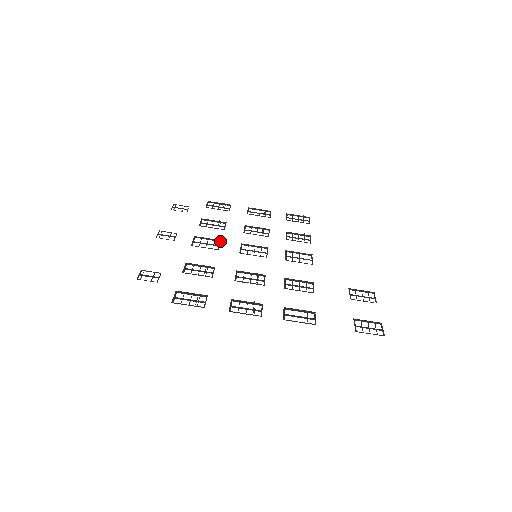
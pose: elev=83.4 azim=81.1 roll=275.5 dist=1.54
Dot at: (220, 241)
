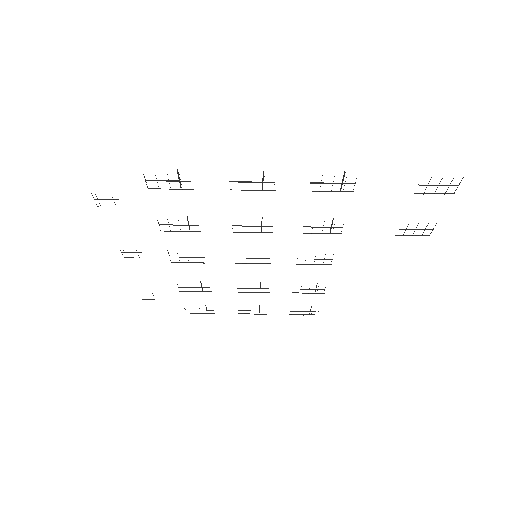
Dot at: occluded
